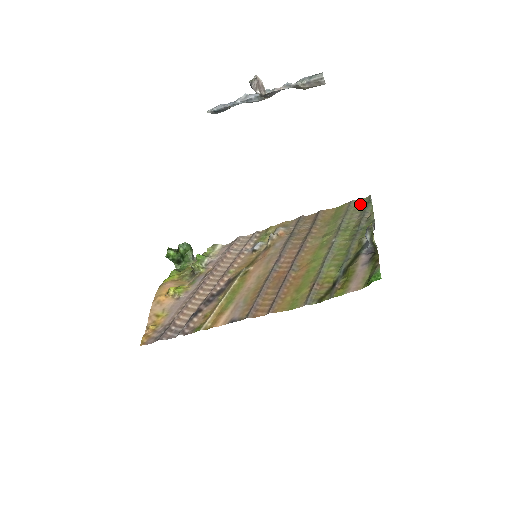
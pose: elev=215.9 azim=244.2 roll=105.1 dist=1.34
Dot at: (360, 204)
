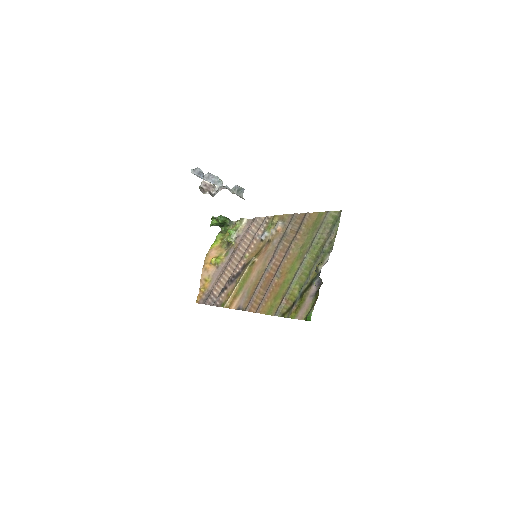
Dot at: (333, 218)
